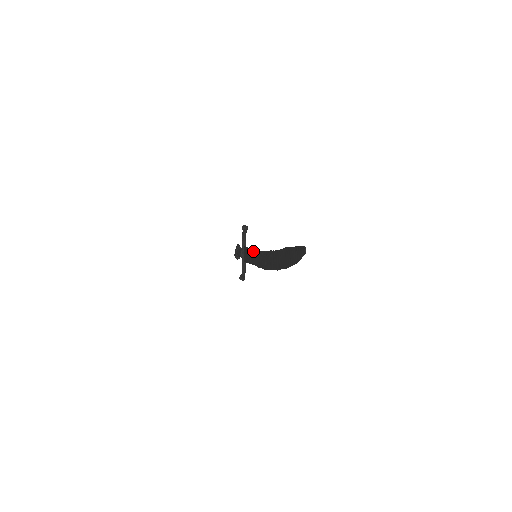
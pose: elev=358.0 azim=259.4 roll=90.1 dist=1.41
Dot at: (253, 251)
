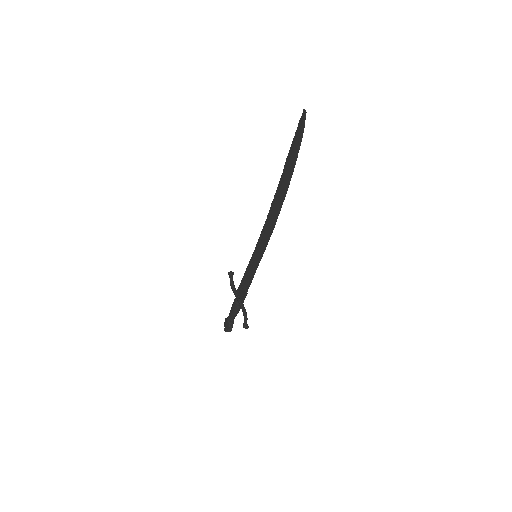
Dot at: (251, 260)
